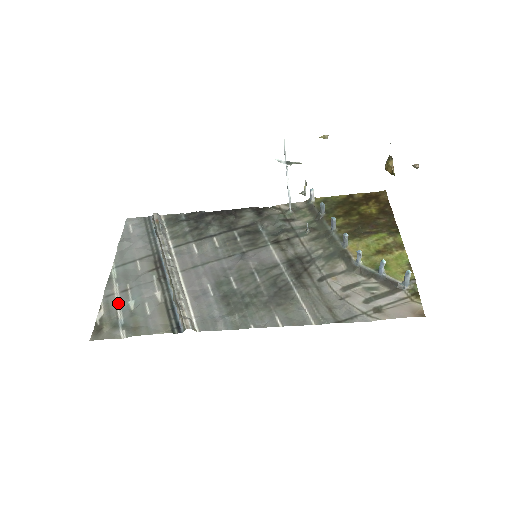
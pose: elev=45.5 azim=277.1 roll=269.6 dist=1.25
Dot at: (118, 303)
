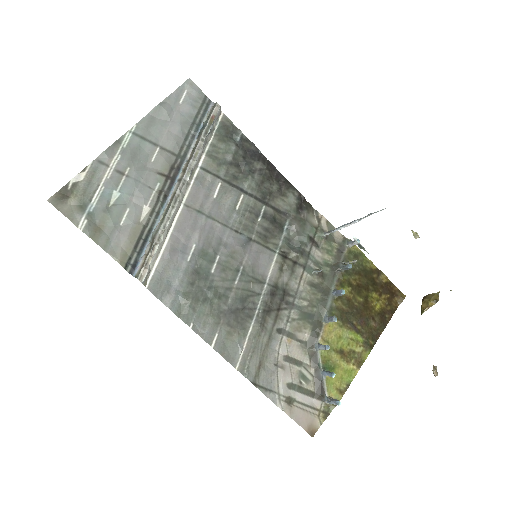
Dot at: (104, 181)
